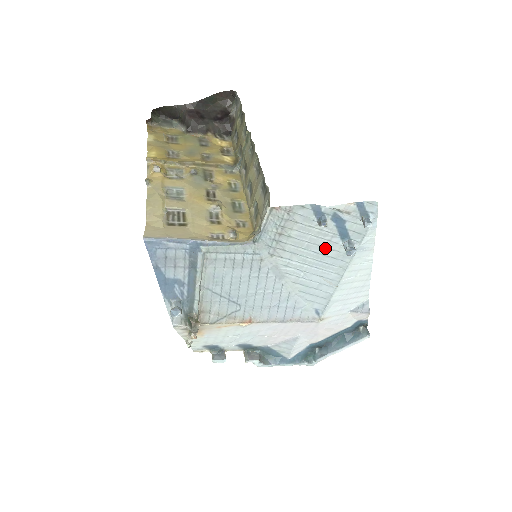
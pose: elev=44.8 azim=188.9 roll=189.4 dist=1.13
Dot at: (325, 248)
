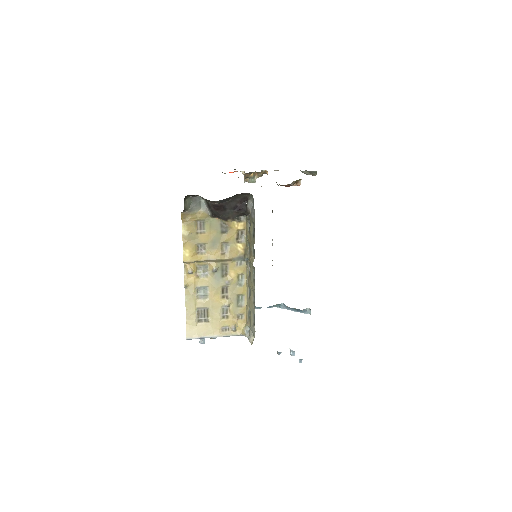
Dot at: occluded
